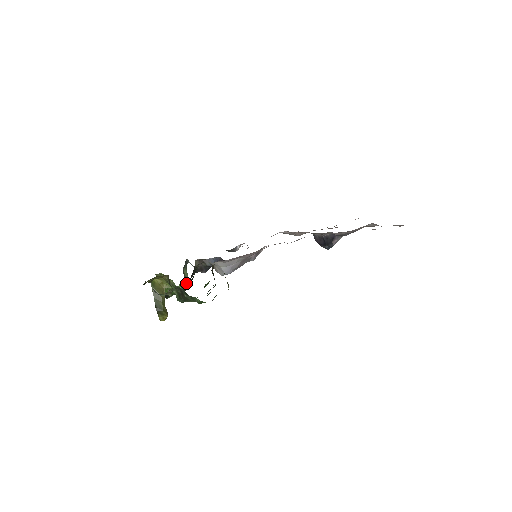
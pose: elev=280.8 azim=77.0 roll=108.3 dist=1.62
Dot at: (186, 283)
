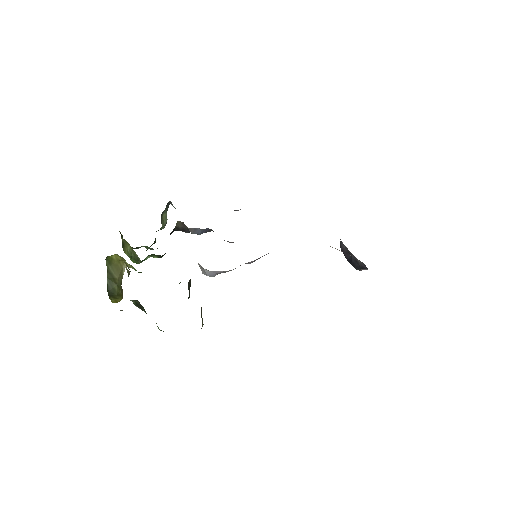
Dot at: (157, 256)
